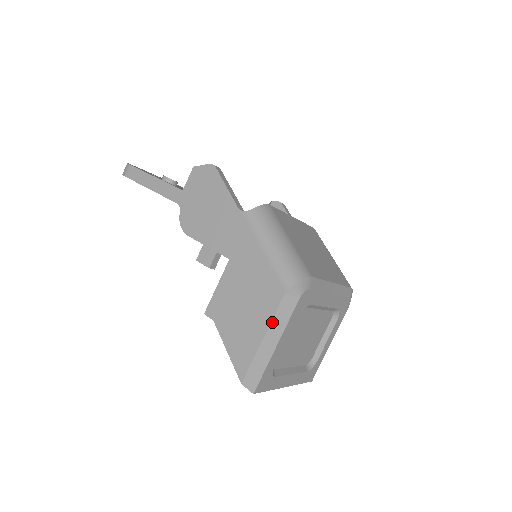
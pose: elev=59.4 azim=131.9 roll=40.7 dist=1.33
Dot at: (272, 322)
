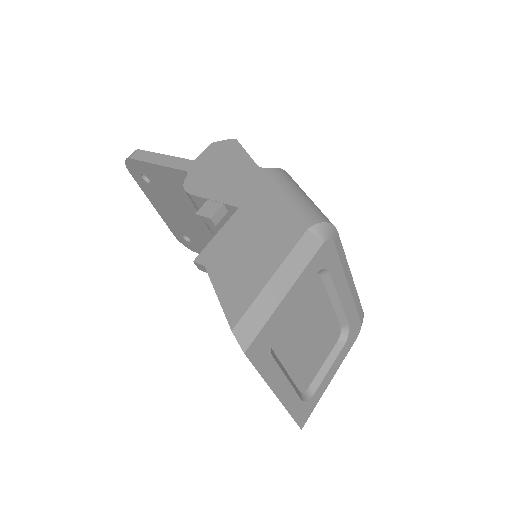
Dot at: (287, 259)
